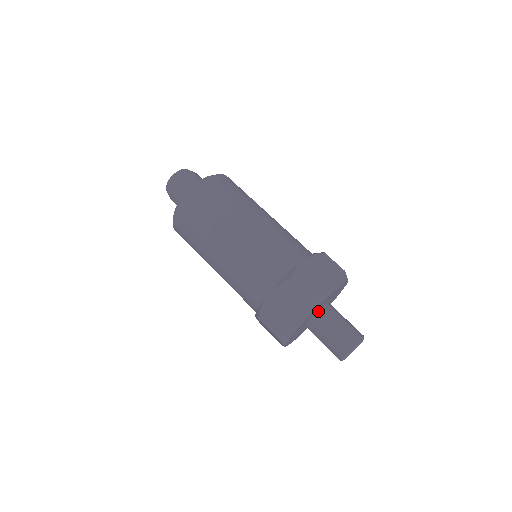
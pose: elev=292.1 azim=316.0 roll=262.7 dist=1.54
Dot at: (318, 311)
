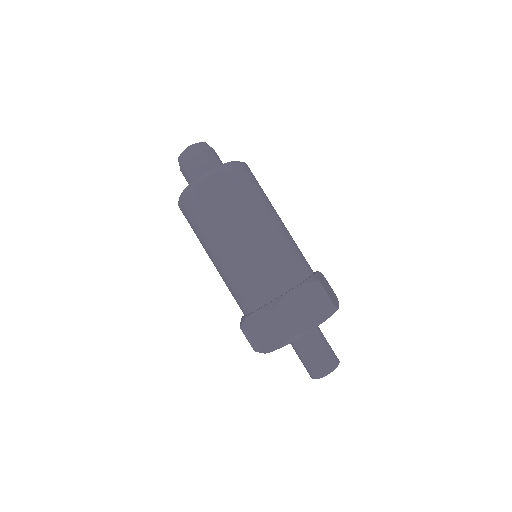
Dot at: occluded
